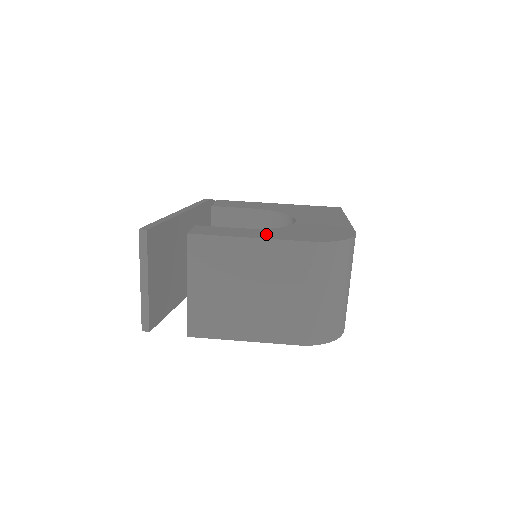
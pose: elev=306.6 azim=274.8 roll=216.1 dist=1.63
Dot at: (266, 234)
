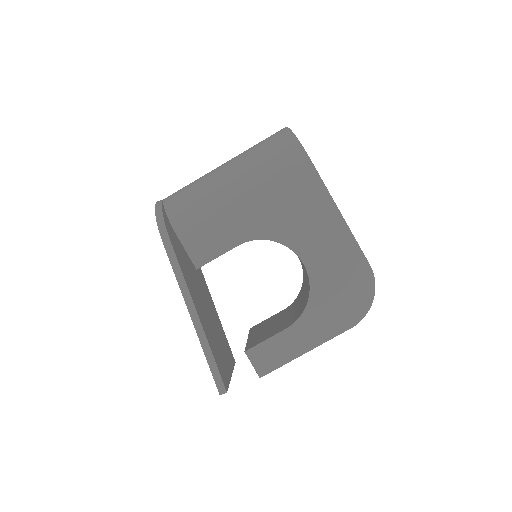
Dot at: (311, 334)
